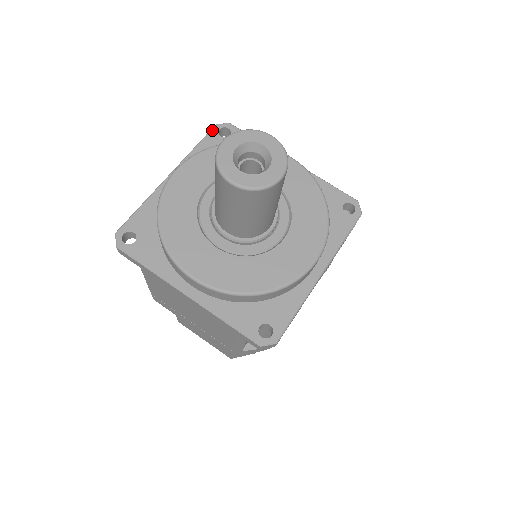
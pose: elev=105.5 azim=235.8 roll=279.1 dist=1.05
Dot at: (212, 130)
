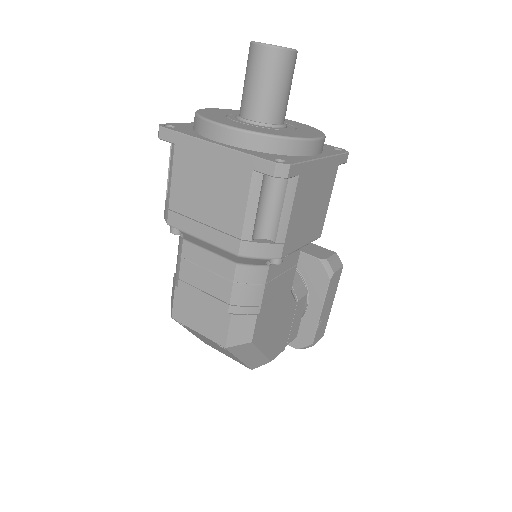
Dot at: occluded
